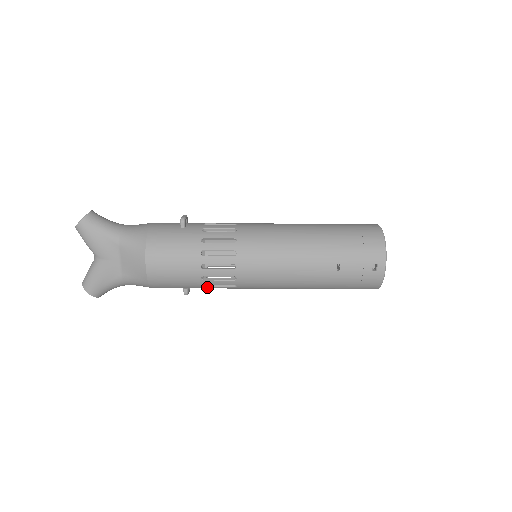
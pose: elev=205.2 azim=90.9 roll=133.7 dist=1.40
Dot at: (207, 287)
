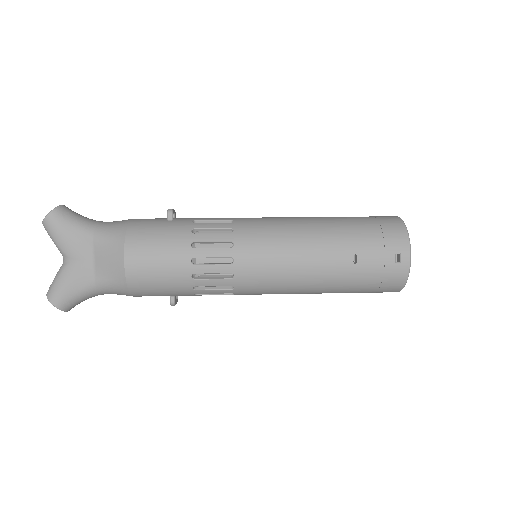
Dot at: (198, 291)
